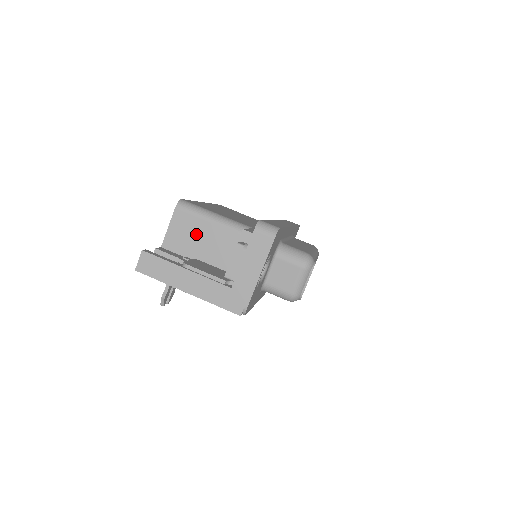
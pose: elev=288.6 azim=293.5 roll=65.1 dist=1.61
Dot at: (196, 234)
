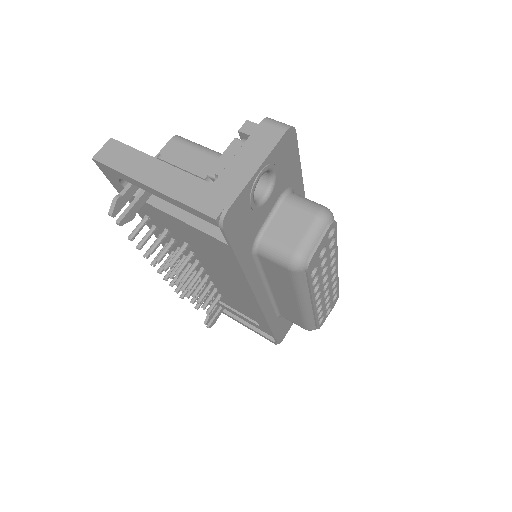
Dot at: occluded
